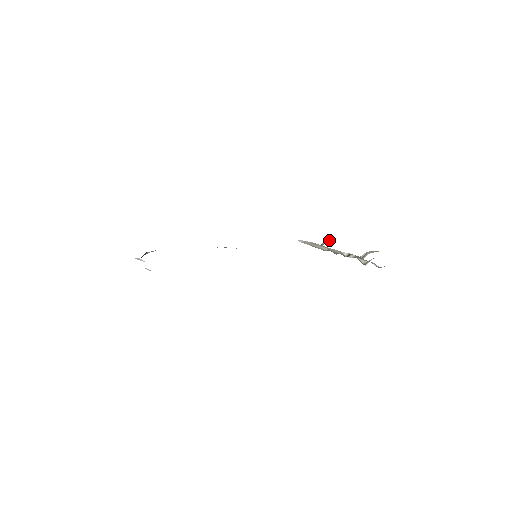
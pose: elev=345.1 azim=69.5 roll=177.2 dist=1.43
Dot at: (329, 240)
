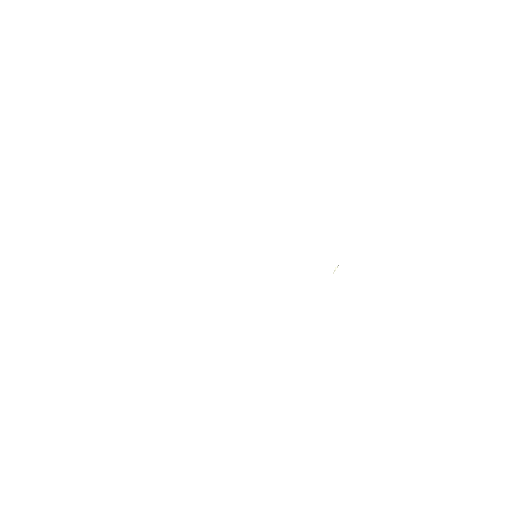
Dot at: occluded
